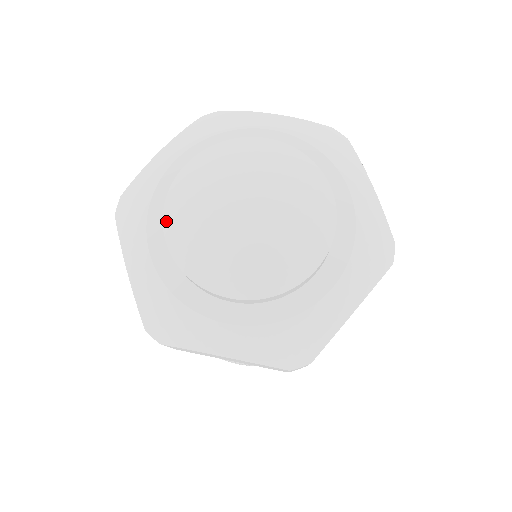
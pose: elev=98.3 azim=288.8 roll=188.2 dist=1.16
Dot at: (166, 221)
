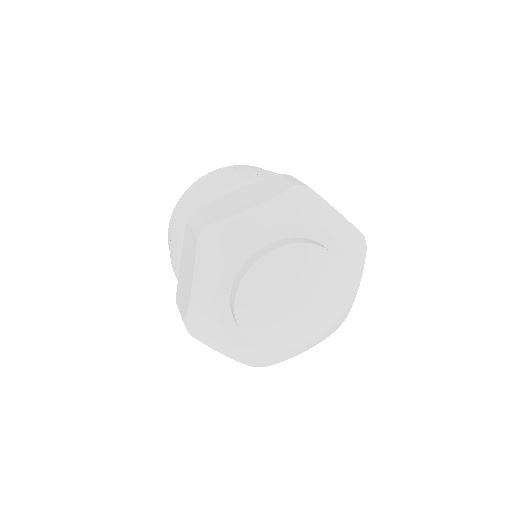
Dot at: (247, 335)
